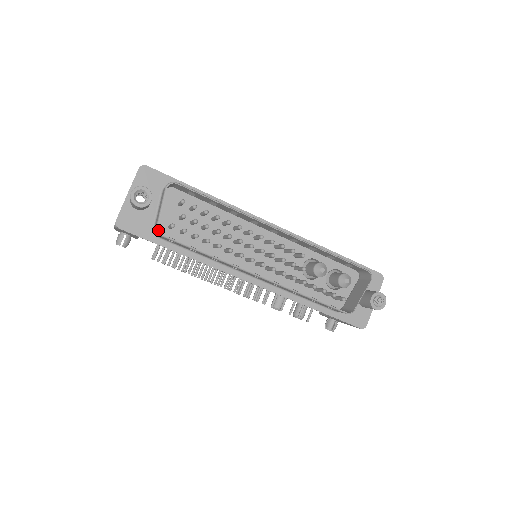
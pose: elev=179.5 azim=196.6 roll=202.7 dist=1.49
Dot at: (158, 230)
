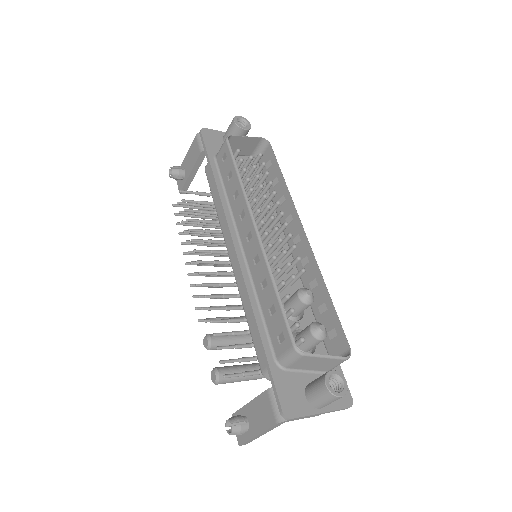
Dot at: (229, 136)
